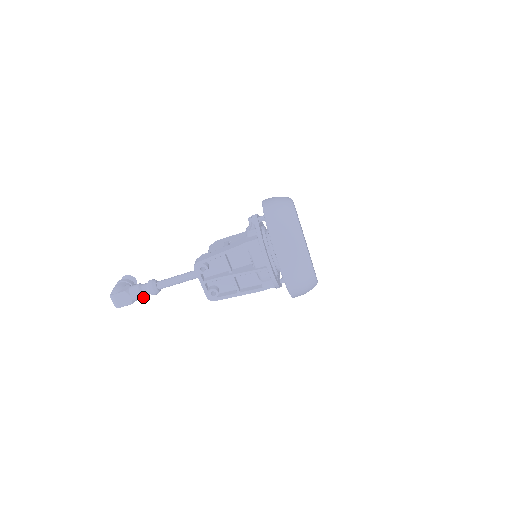
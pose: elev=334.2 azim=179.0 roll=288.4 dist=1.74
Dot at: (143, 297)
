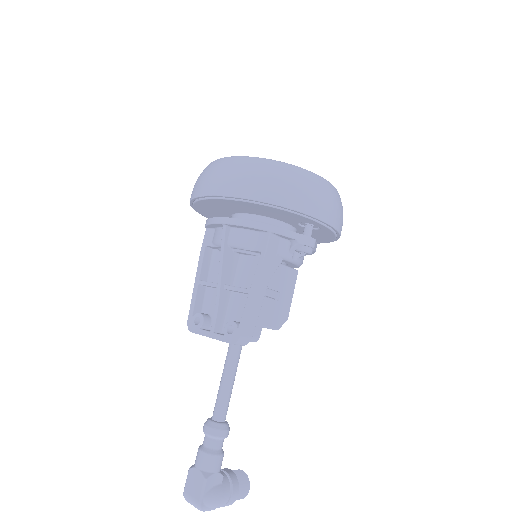
Dot at: (211, 454)
